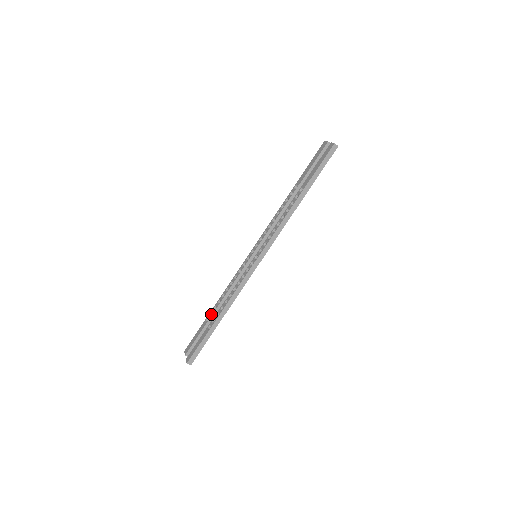
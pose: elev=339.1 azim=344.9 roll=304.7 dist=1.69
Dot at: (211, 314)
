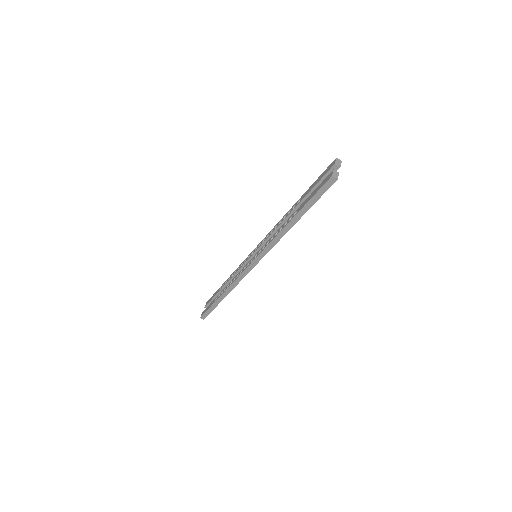
Dot at: occluded
